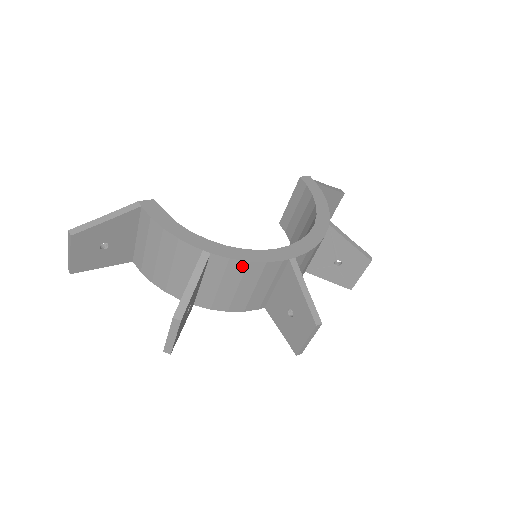
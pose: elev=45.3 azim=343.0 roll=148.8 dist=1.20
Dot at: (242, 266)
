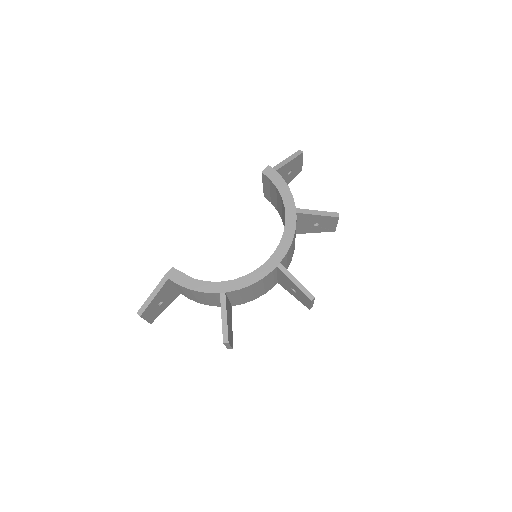
Dot at: (248, 288)
